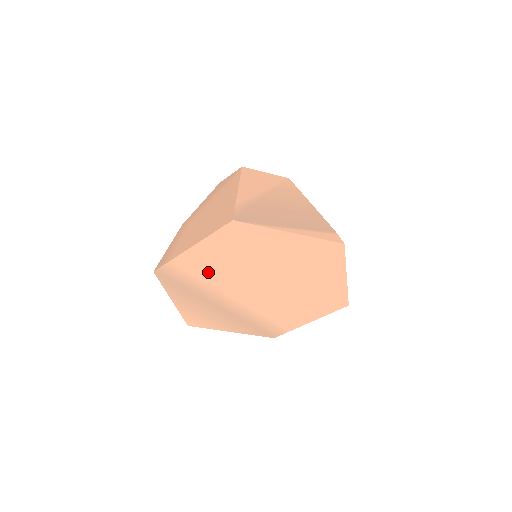
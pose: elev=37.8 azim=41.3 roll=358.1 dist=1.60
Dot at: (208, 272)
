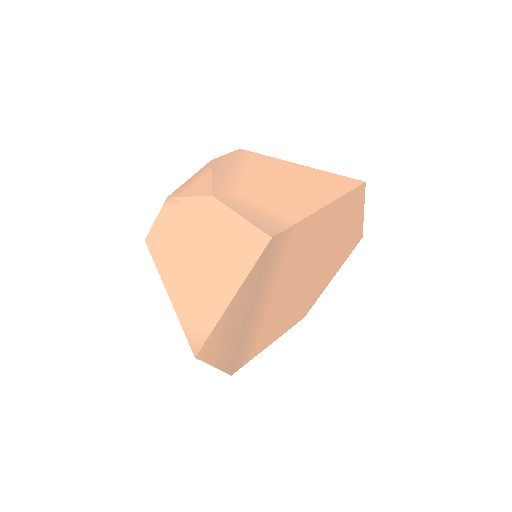
Dot at: (296, 251)
